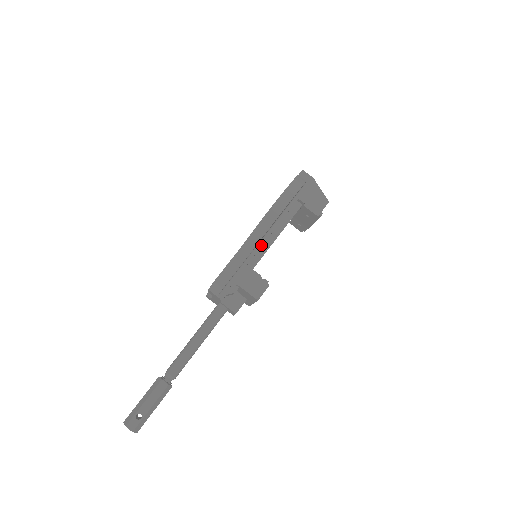
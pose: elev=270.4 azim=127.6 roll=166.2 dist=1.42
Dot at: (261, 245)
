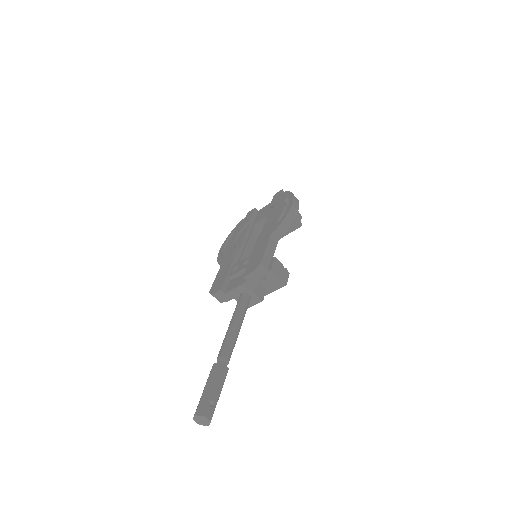
Dot at: occluded
